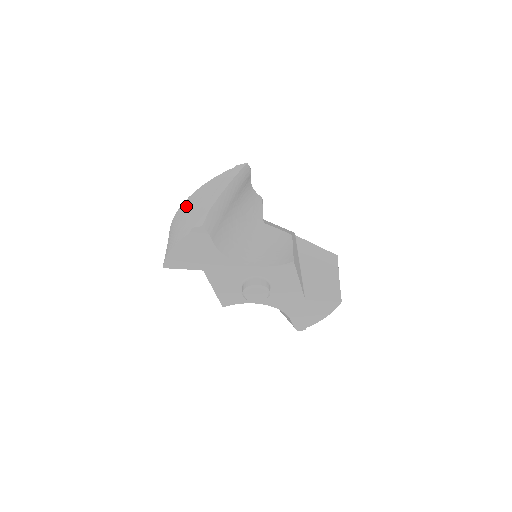
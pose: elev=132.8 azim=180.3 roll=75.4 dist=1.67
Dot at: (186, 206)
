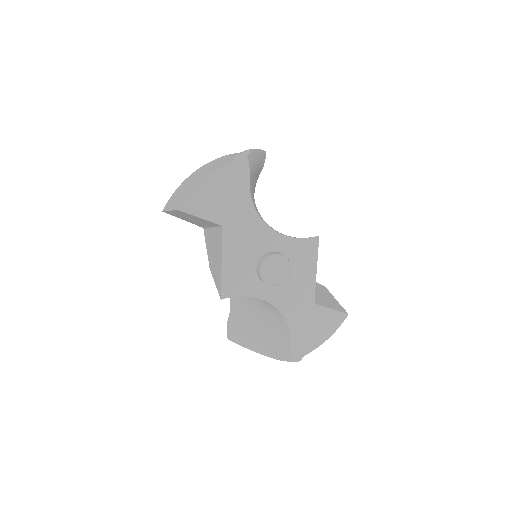
Dot at: (206, 166)
